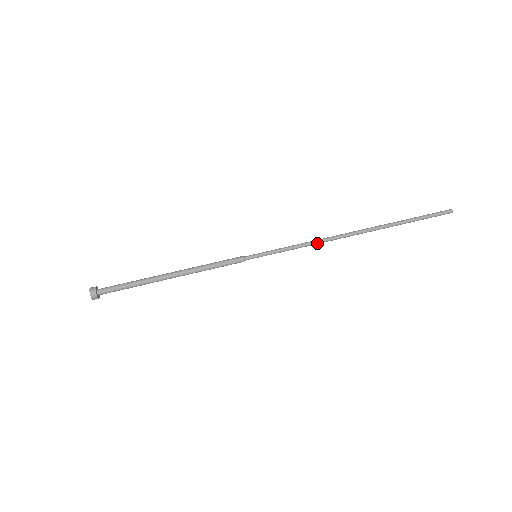
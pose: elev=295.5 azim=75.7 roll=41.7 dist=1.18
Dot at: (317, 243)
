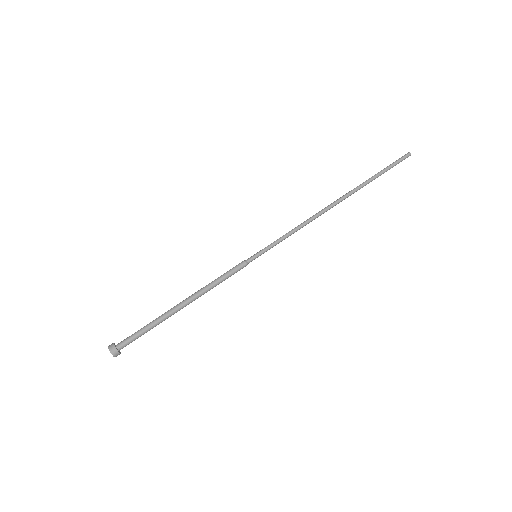
Dot at: (306, 224)
